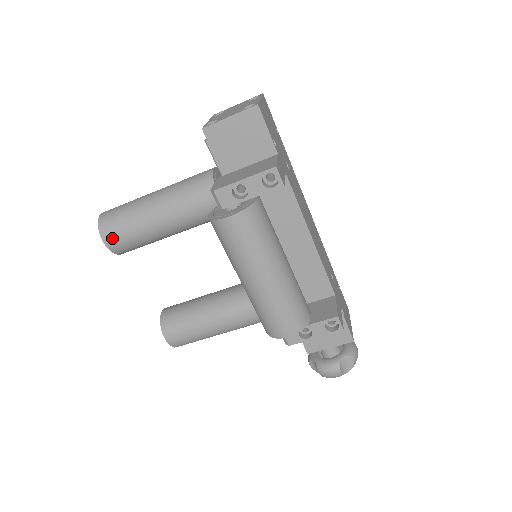
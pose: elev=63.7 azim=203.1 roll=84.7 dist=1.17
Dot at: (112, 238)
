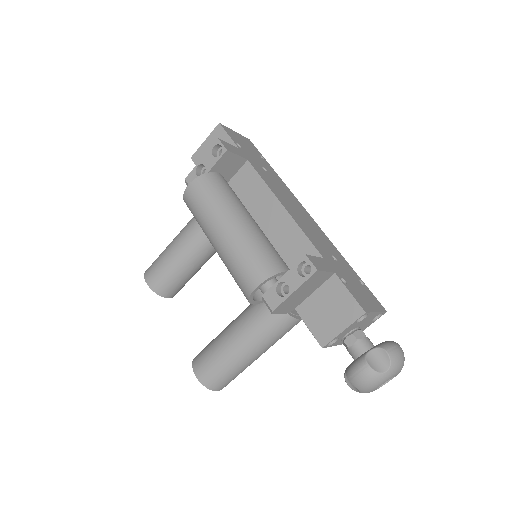
Dot at: (151, 276)
